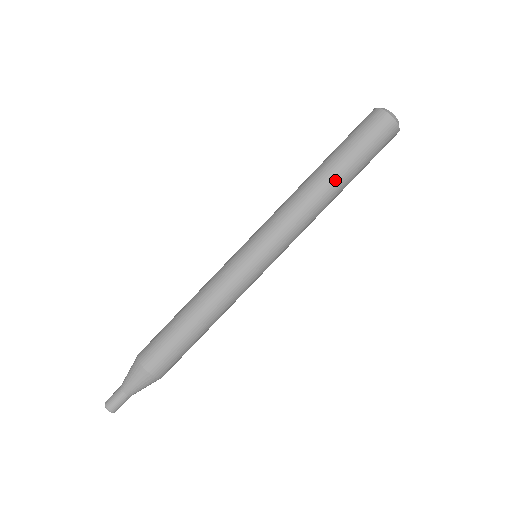
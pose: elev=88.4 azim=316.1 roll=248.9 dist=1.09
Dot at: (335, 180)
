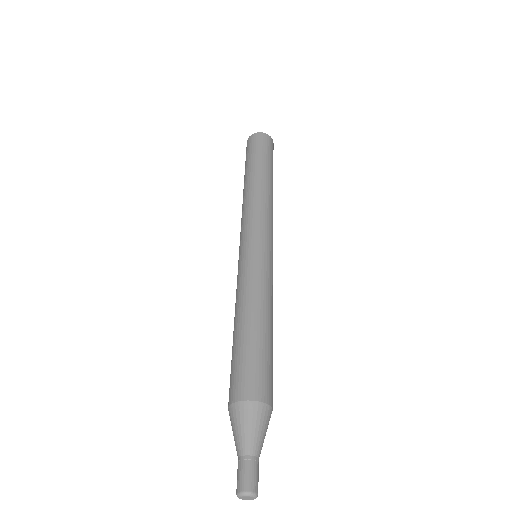
Dot at: (268, 177)
